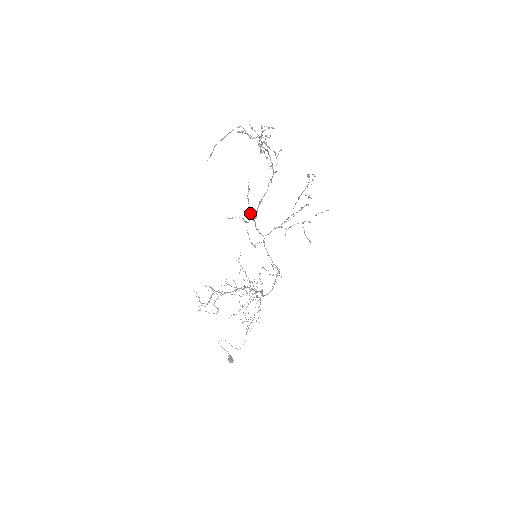
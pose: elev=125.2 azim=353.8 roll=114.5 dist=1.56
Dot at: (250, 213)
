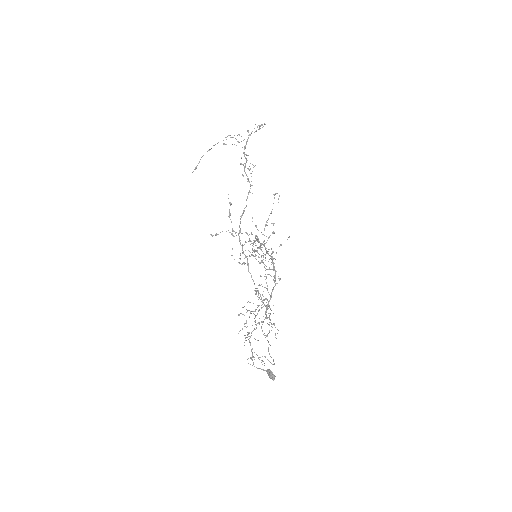
Dot at: occluded
